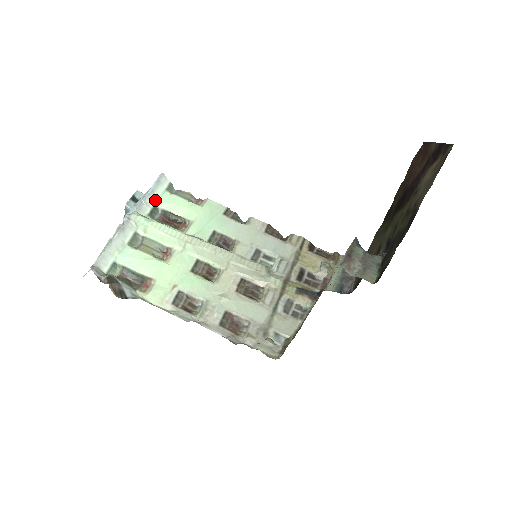
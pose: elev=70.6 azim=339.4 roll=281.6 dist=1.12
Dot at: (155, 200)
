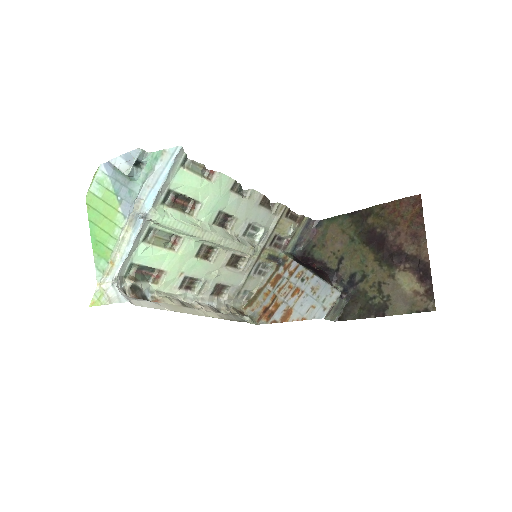
Dot at: (169, 183)
